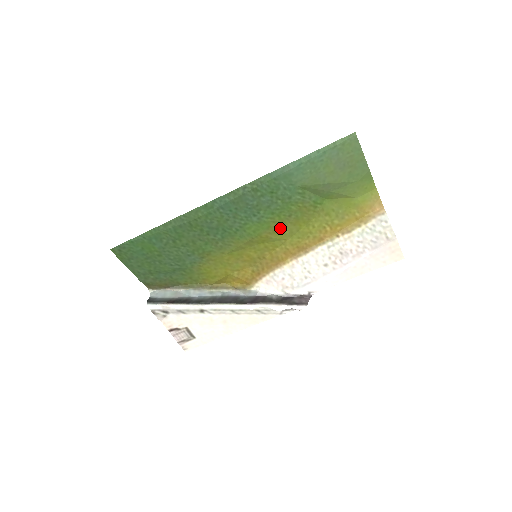
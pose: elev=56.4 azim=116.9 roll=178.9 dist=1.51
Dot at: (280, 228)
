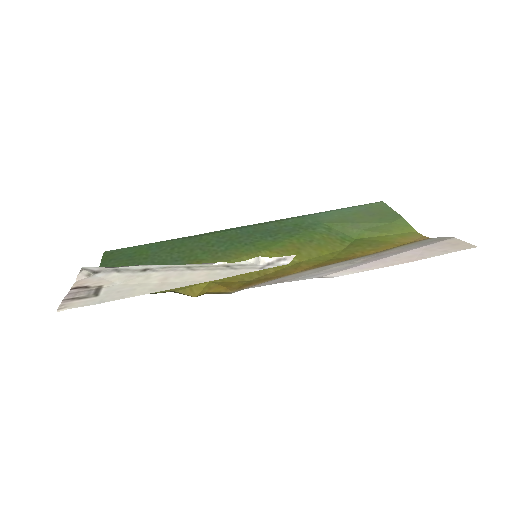
Dot at: (296, 249)
